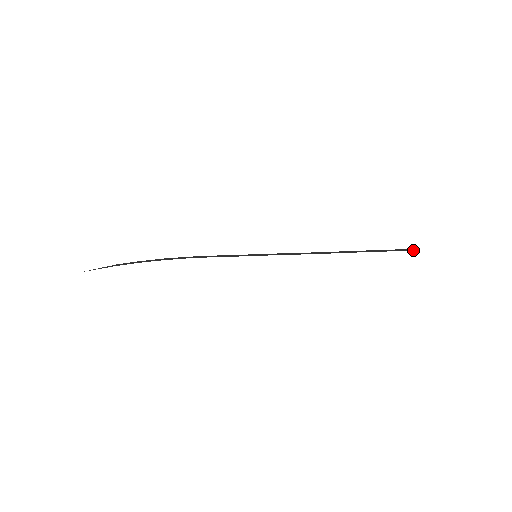
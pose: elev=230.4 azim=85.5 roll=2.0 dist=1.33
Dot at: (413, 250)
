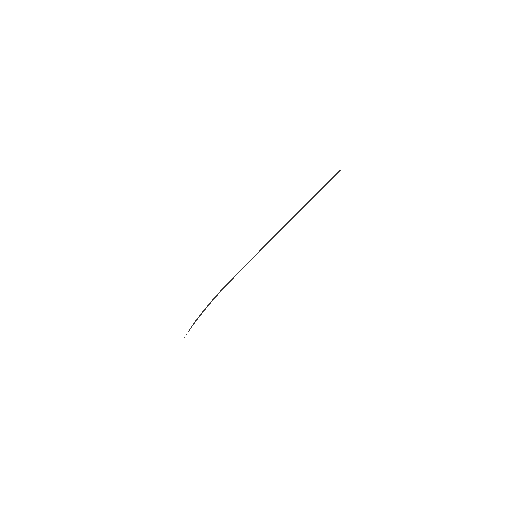
Dot at: (337, 173)
